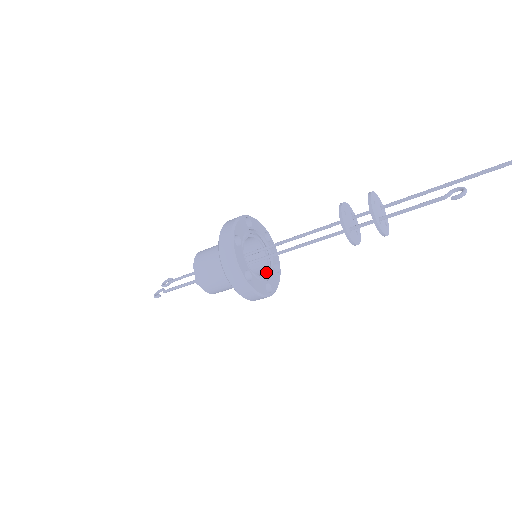
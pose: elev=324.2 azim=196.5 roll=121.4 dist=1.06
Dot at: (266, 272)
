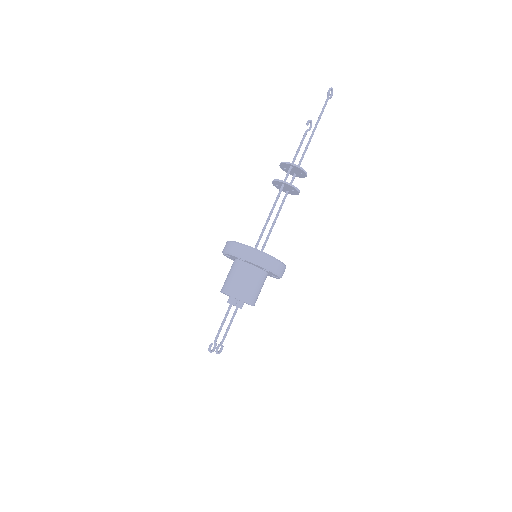
Dot at: occluded
